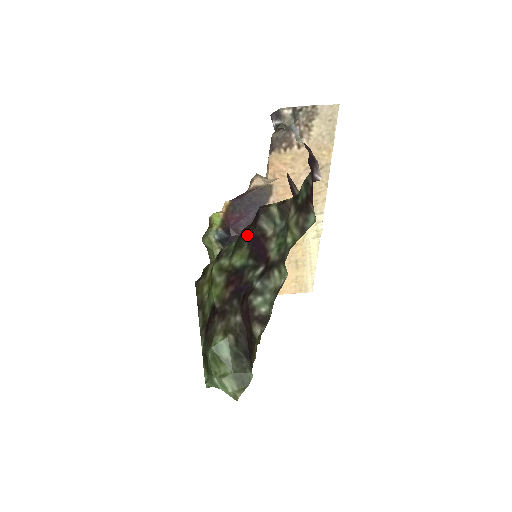
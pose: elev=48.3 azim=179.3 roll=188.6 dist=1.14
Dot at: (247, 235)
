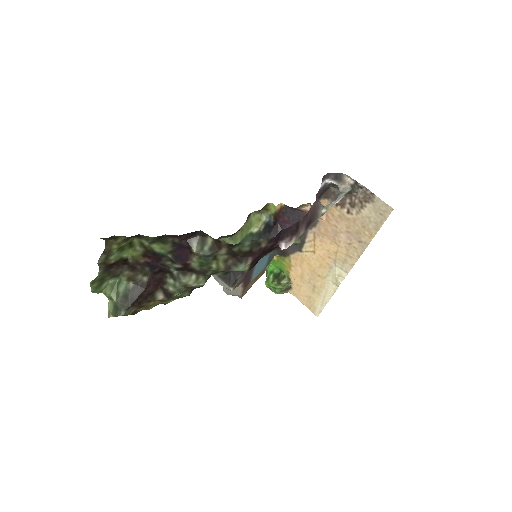
Dot at: (172, 240)
